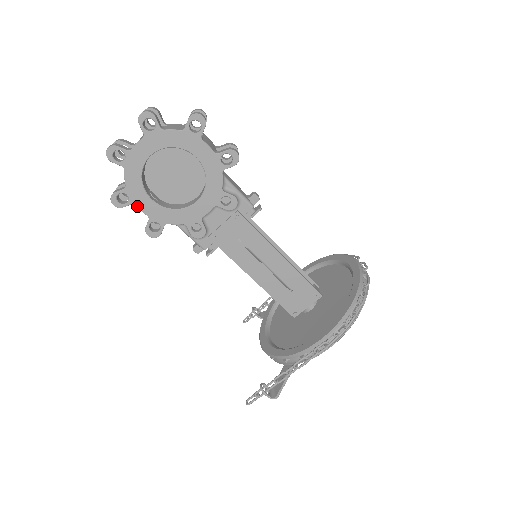
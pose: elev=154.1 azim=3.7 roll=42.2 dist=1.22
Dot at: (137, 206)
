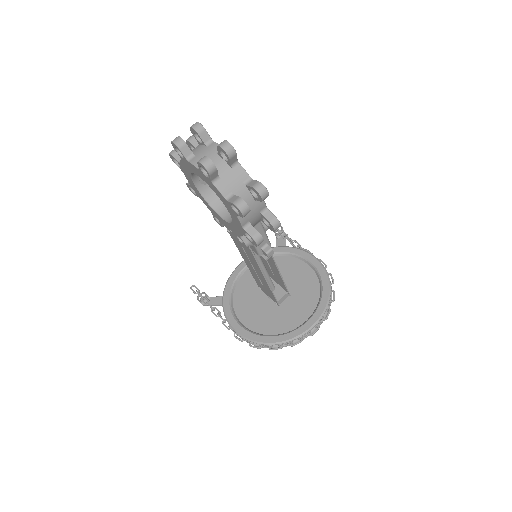
Dot at: (184, 174)
